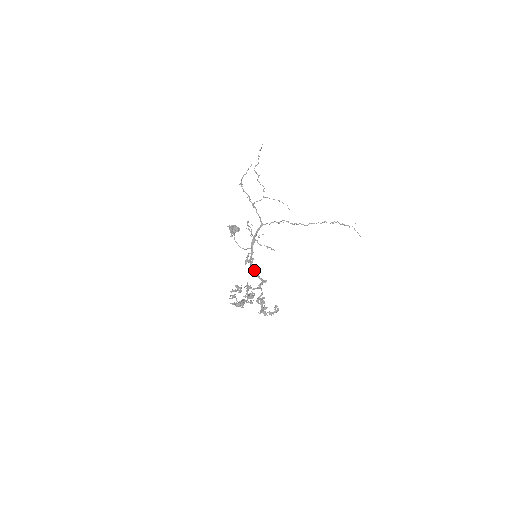
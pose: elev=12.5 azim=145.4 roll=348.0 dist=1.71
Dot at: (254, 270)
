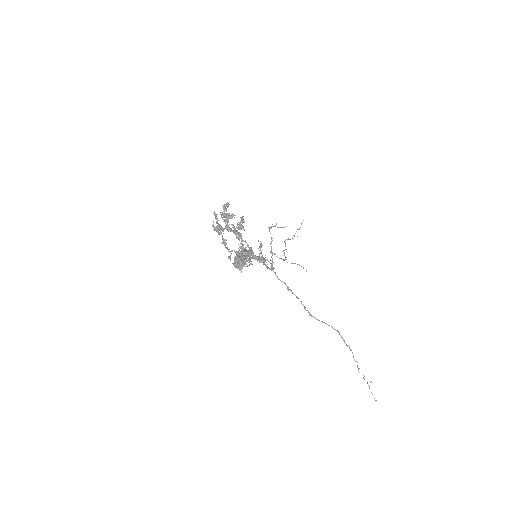
Dot at: (249, 251)
